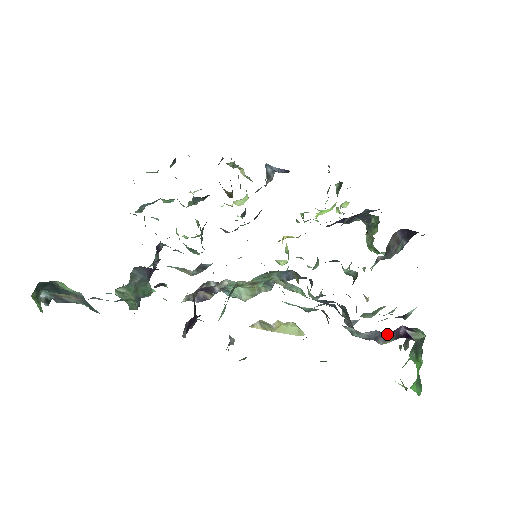
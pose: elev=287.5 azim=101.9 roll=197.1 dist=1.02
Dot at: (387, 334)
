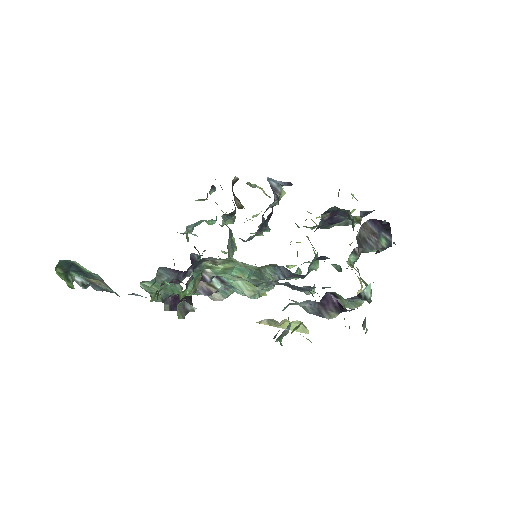
Dot at: (321, 304)
